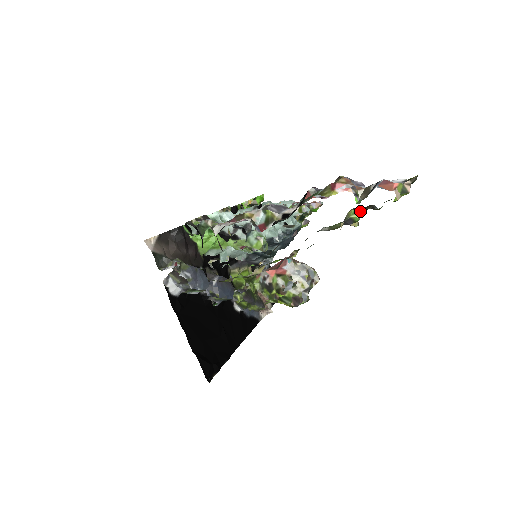
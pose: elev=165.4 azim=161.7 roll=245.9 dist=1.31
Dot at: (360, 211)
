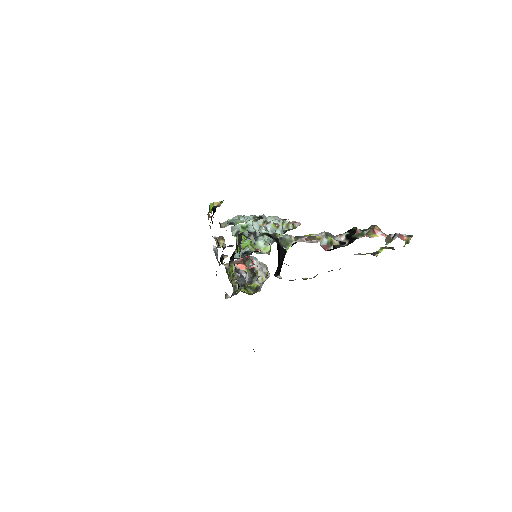
Dot at: (384, 248)
